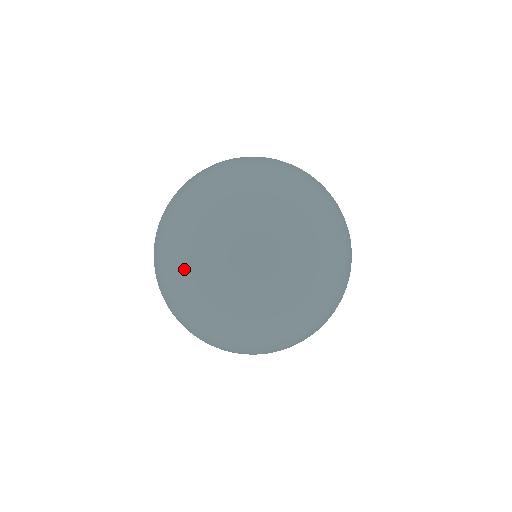
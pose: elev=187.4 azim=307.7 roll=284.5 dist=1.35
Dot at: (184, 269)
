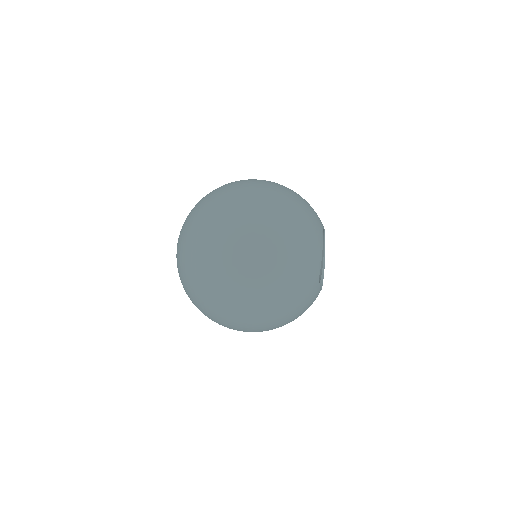
Dot at: occluded
